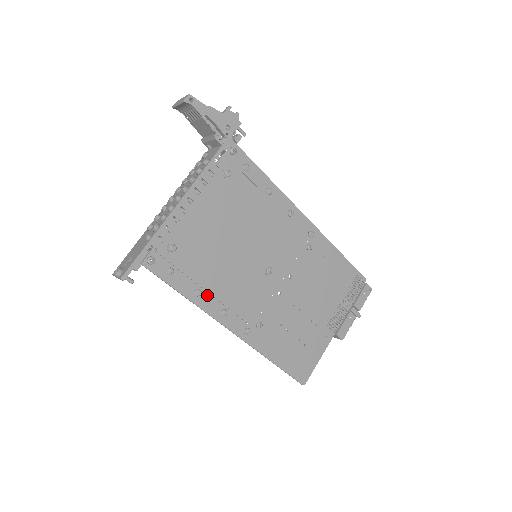
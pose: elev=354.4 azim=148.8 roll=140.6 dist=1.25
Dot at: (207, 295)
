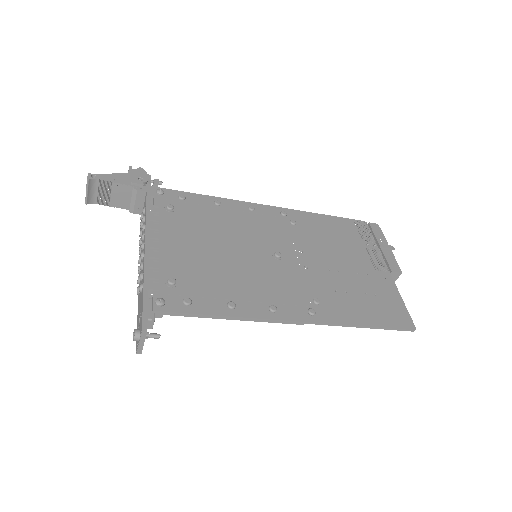
Dot at: (242, 303)
